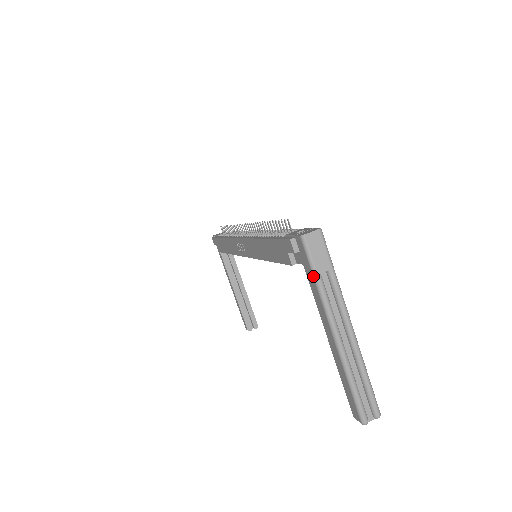
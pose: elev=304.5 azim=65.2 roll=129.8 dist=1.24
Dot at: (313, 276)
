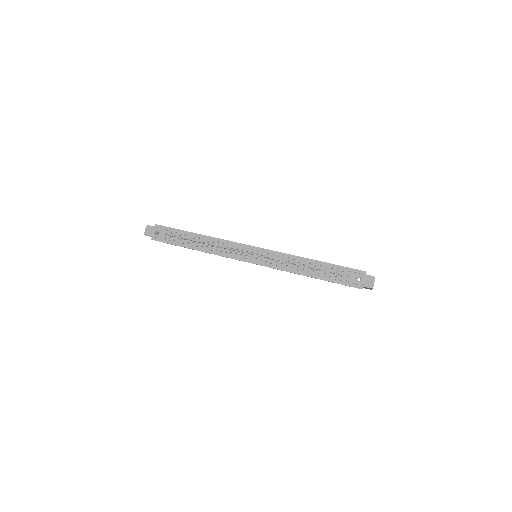
Dot at: occluded
